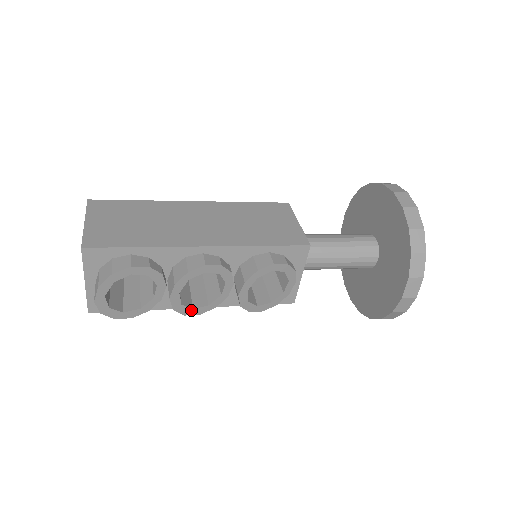
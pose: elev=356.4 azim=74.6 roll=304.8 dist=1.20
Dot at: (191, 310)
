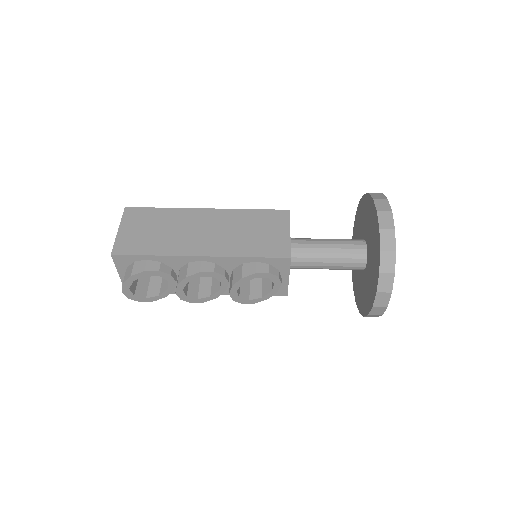
Dot at: (196, 300)
